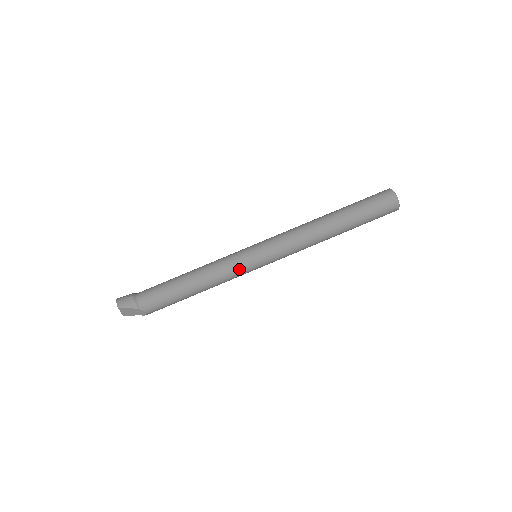
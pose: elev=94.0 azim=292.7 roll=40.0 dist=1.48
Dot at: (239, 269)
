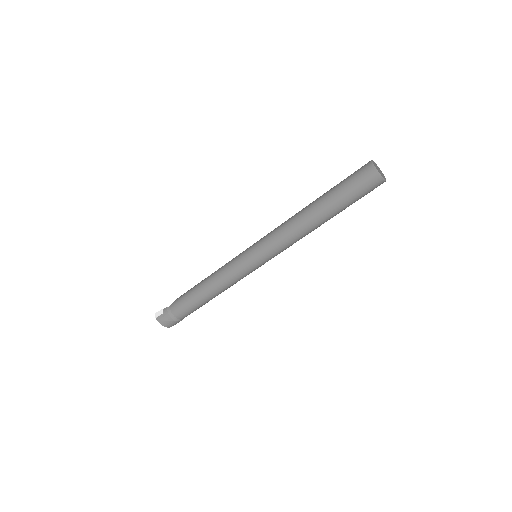
Dot at: occluded
